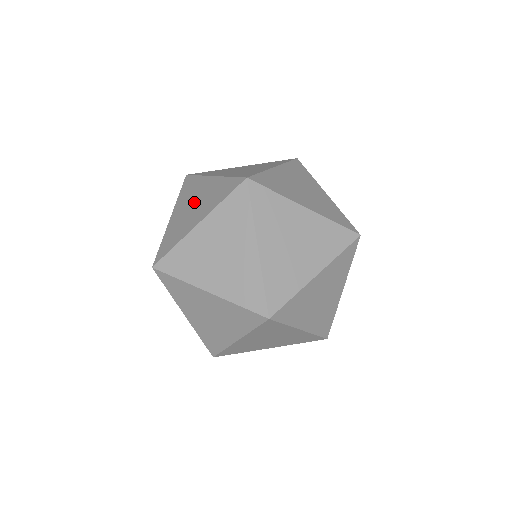
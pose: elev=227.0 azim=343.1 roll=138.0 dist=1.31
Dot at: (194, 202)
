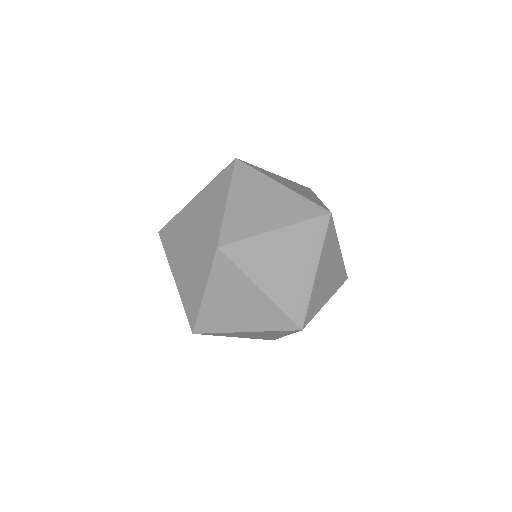
Dot at: (205, 208)
